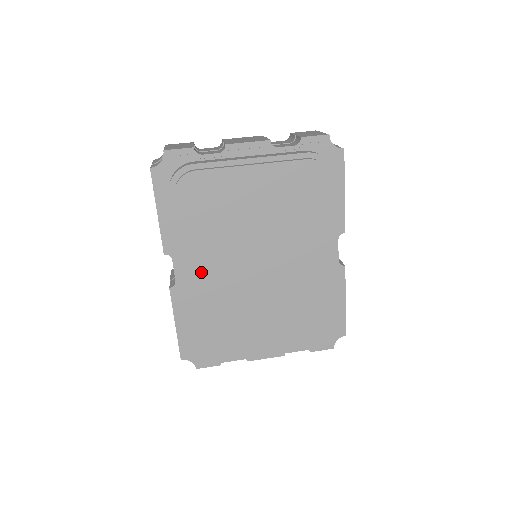
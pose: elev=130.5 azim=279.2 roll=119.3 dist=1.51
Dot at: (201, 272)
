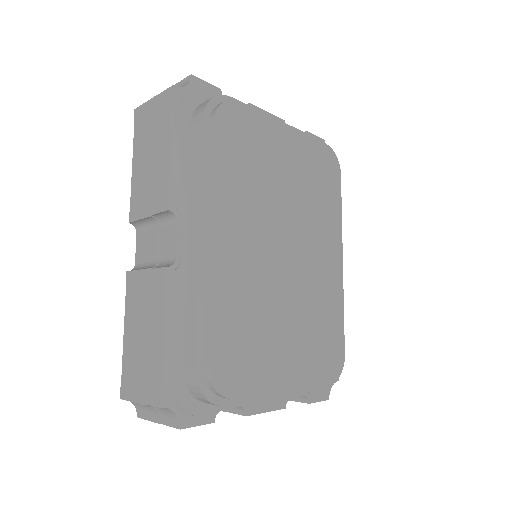
Dot at: (229, 237)
